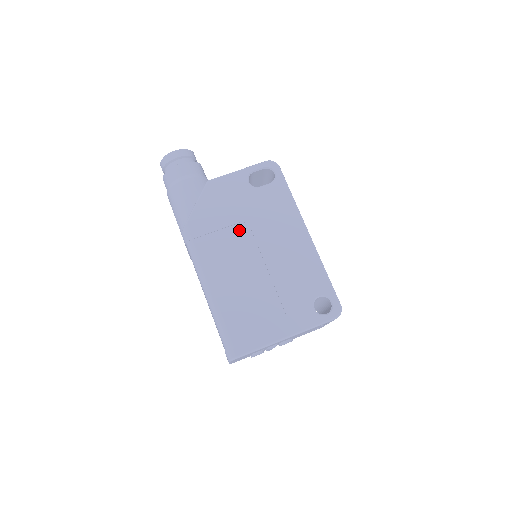
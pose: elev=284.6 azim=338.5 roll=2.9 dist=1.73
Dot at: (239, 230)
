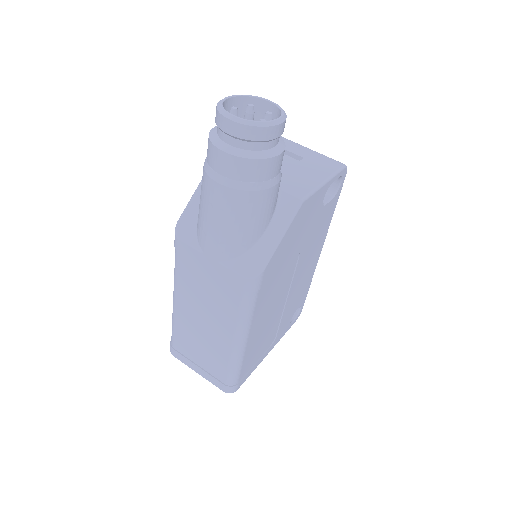
Dot at: (291, 263)
